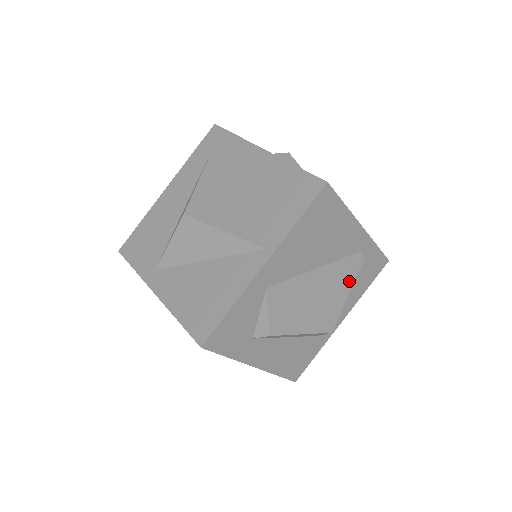
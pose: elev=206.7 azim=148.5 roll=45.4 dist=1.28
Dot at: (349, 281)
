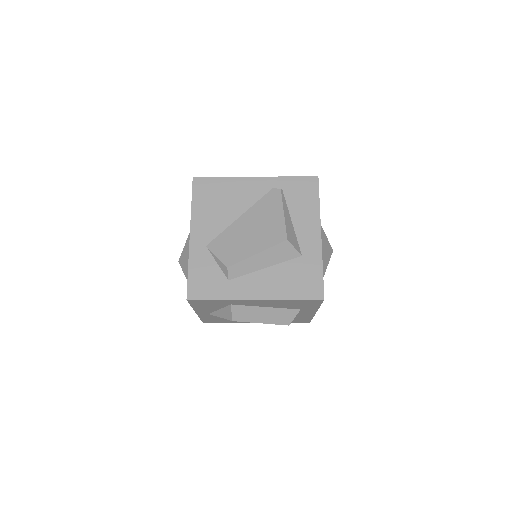
Dot at: (277, 207)
